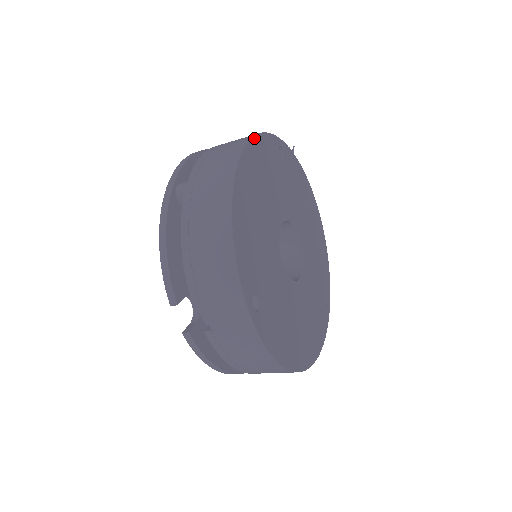
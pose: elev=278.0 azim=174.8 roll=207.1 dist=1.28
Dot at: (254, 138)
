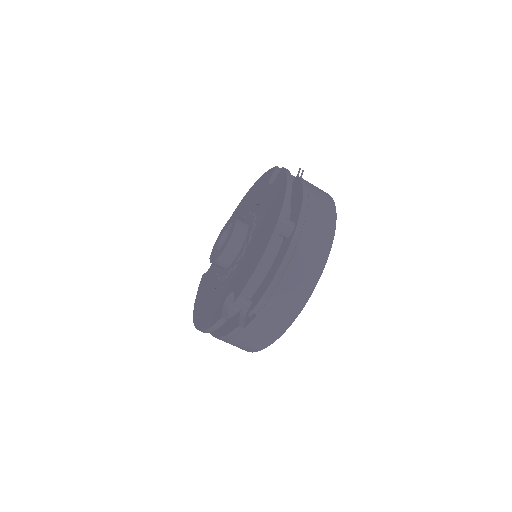
Dot at: (335, 212)
